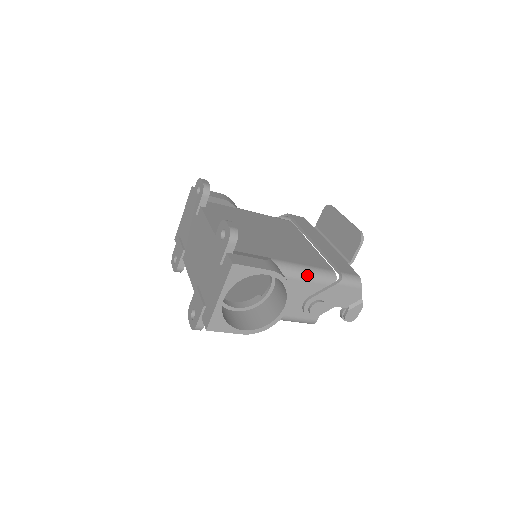
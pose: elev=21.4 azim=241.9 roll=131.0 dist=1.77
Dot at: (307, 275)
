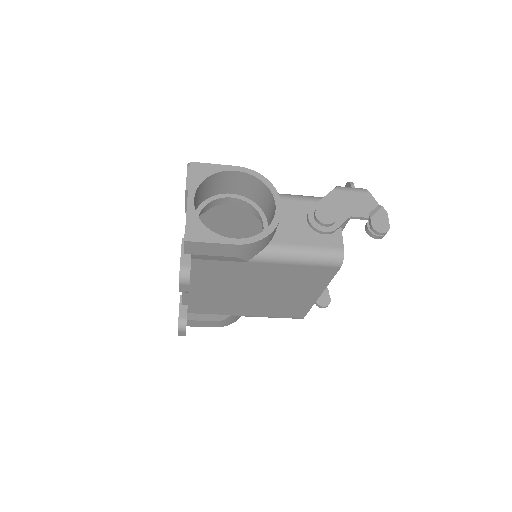
Dot at: (296, 196)
